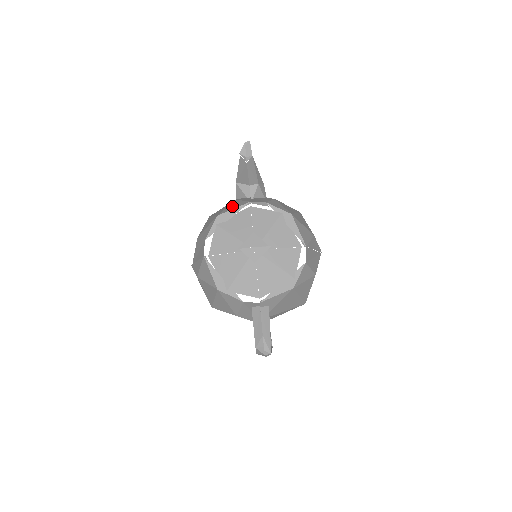
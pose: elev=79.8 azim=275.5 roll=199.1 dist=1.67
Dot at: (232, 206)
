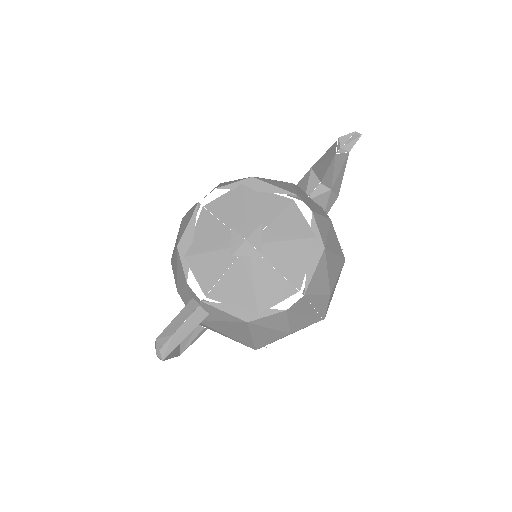
Dot at: (278, 183)
